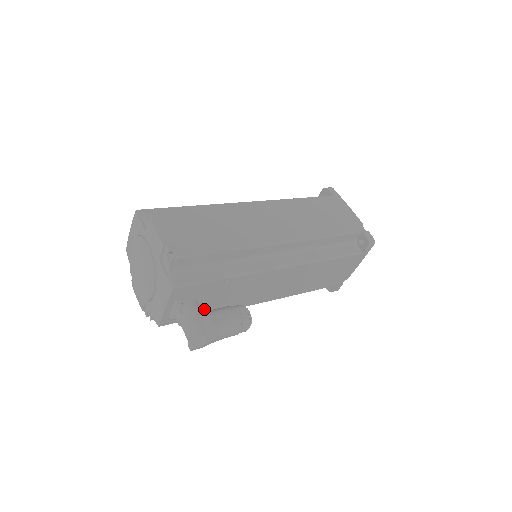
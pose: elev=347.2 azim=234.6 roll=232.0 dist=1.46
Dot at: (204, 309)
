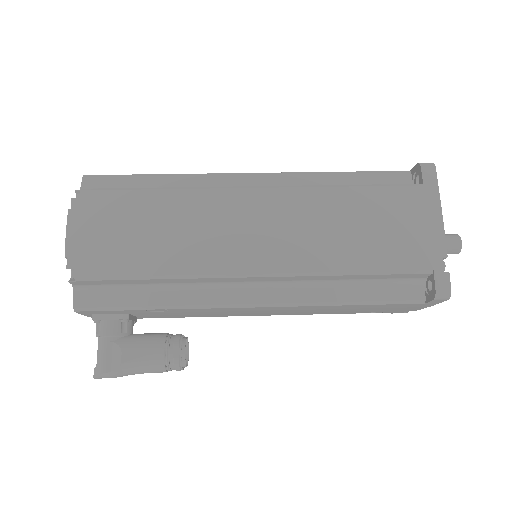
Dot at: (154, 316)
